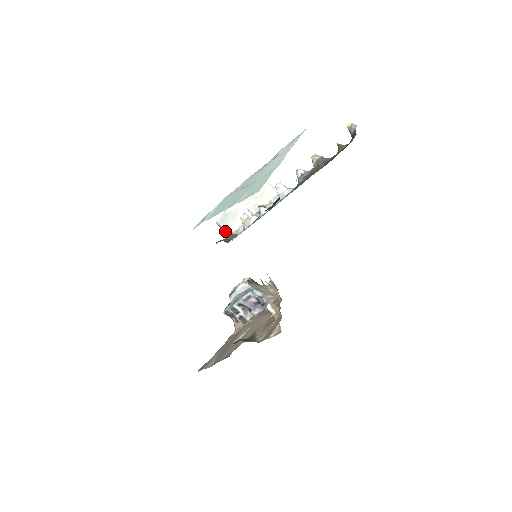
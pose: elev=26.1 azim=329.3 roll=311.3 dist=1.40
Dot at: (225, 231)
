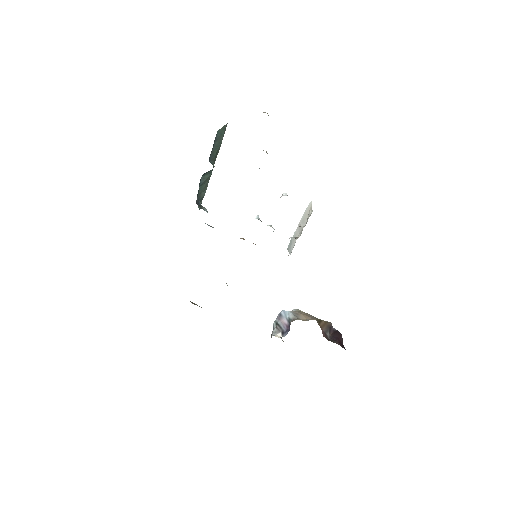
Dot at: occluded
